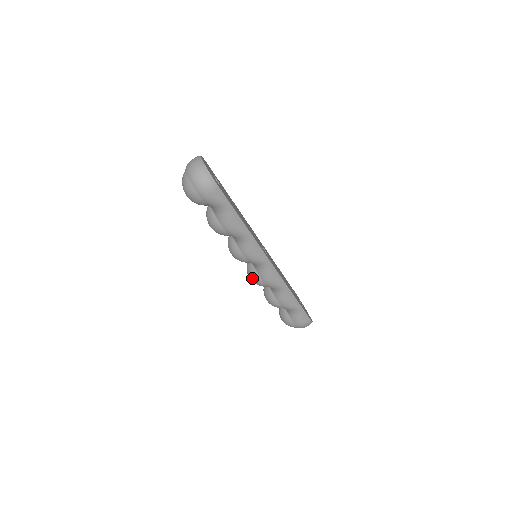
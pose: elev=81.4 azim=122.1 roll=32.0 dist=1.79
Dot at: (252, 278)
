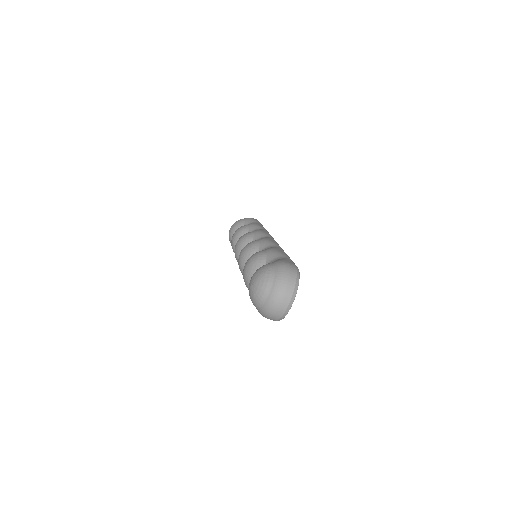
Dot at: (236, 256)
